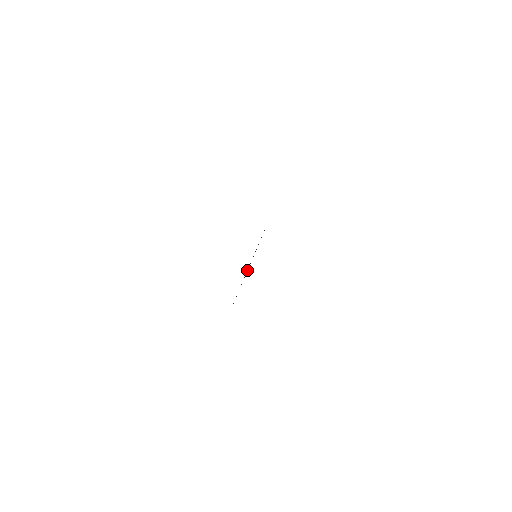
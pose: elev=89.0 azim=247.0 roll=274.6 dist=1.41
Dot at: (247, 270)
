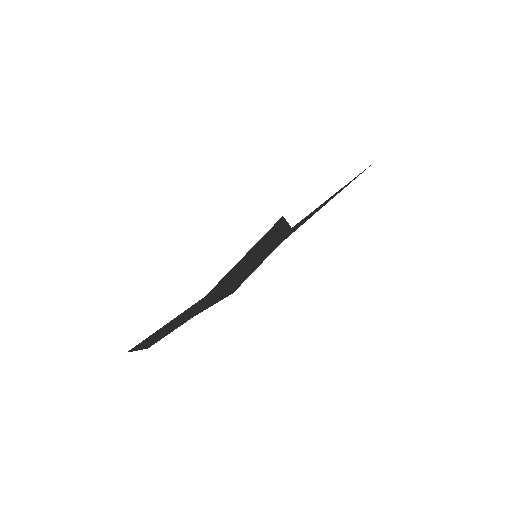
Dot at: occluded
